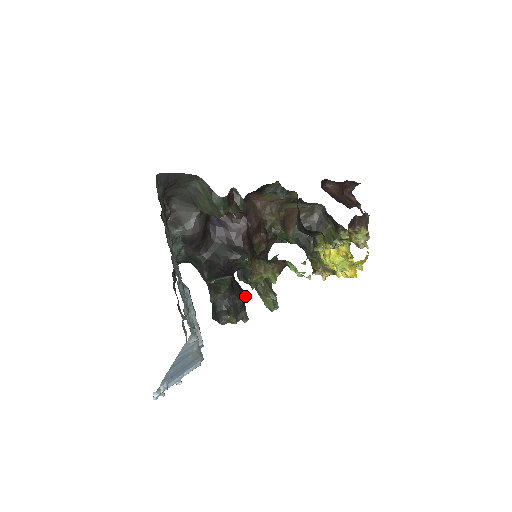
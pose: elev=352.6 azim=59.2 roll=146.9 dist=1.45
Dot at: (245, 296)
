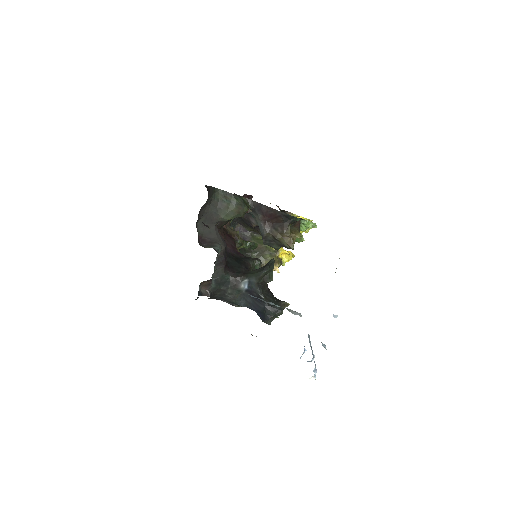
Dot at: occluded
